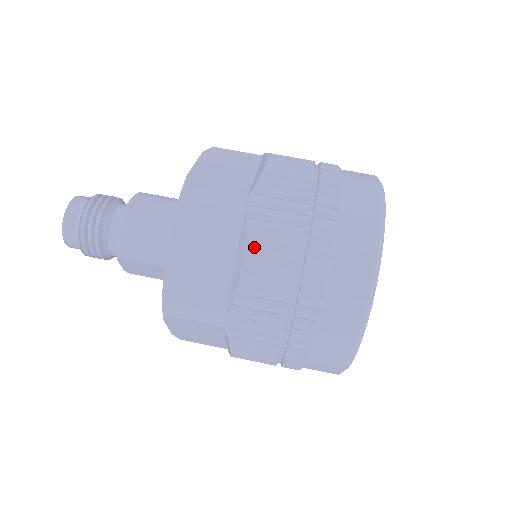
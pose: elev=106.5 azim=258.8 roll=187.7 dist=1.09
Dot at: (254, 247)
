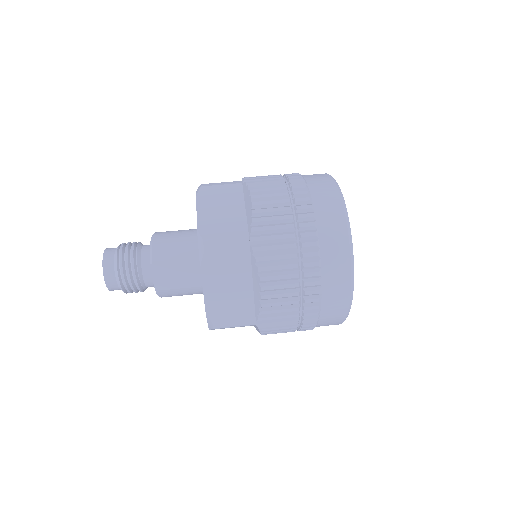
Dot at: (255, 189)
